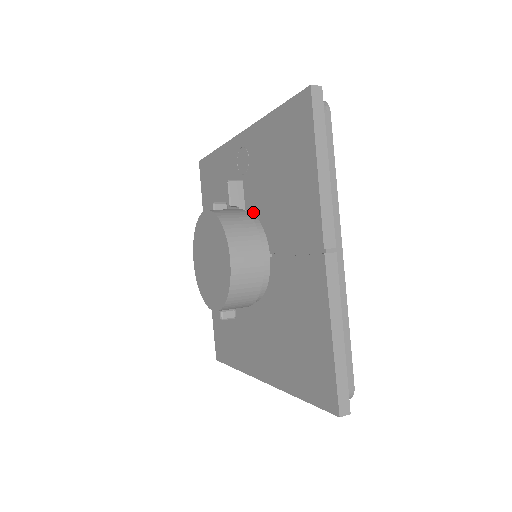
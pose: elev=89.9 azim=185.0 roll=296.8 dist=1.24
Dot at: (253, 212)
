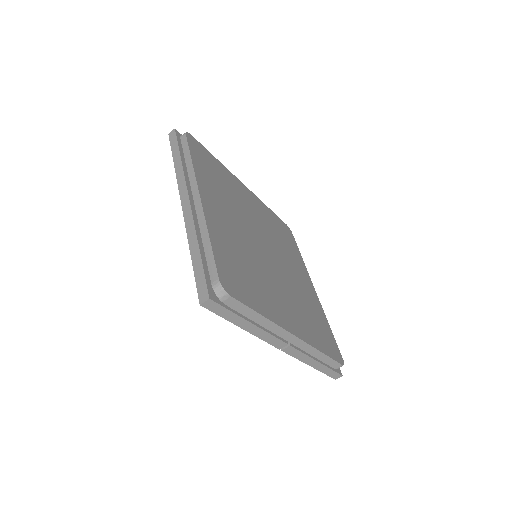
Dot at: occluded
